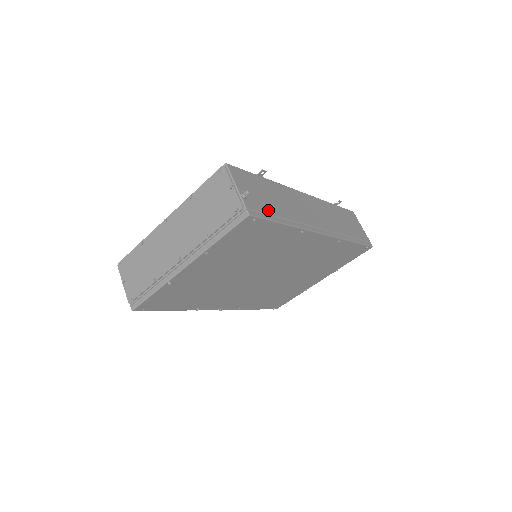
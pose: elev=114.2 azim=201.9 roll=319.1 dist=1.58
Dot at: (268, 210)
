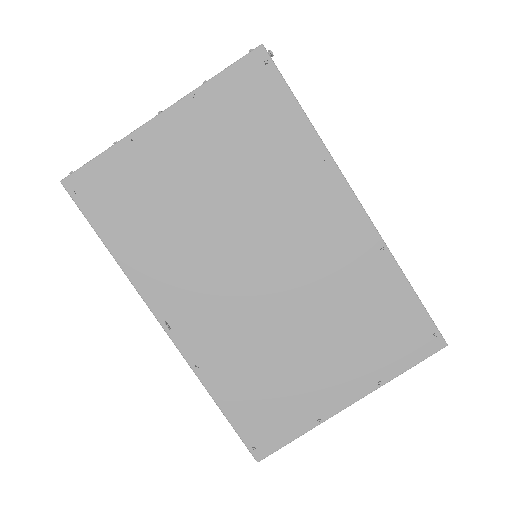
Dot at: occluded
